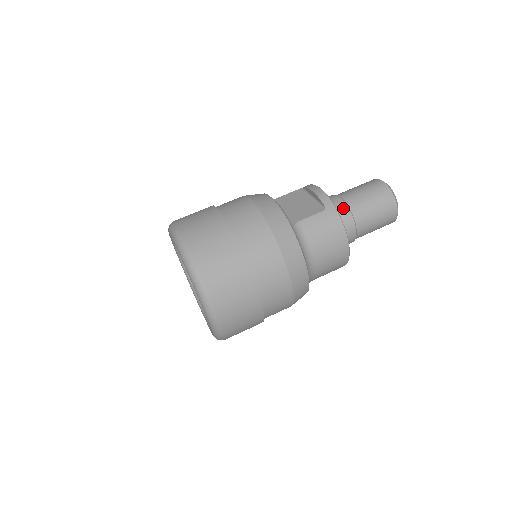
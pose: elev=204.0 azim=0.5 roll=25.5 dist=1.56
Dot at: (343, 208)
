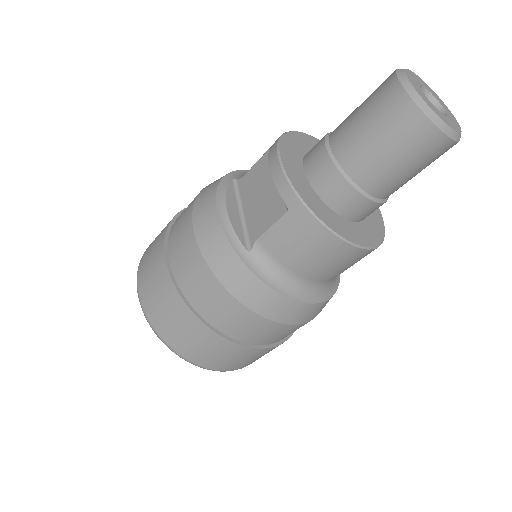
Dot at: (332, 176)
